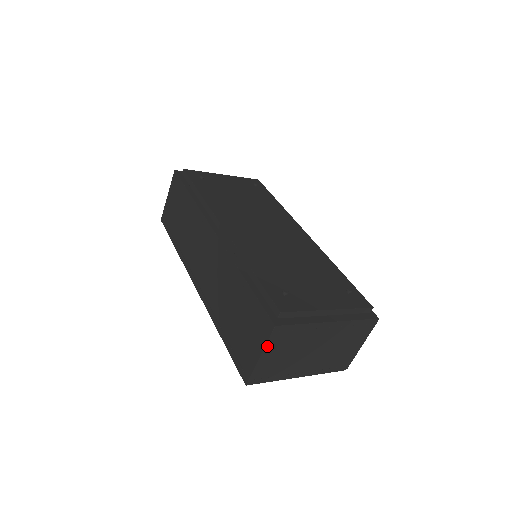
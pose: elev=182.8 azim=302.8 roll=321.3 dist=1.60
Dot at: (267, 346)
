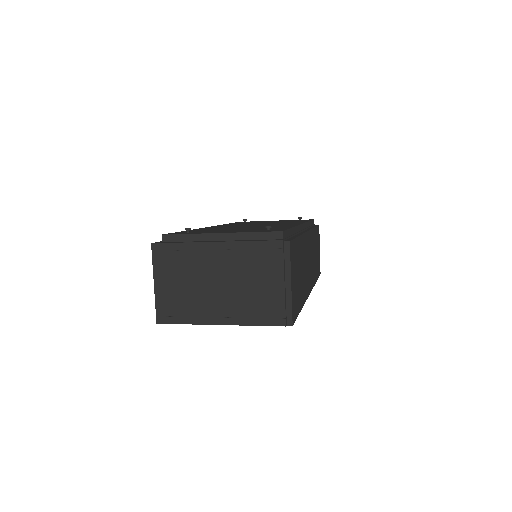
Dot at: (155, 270)
